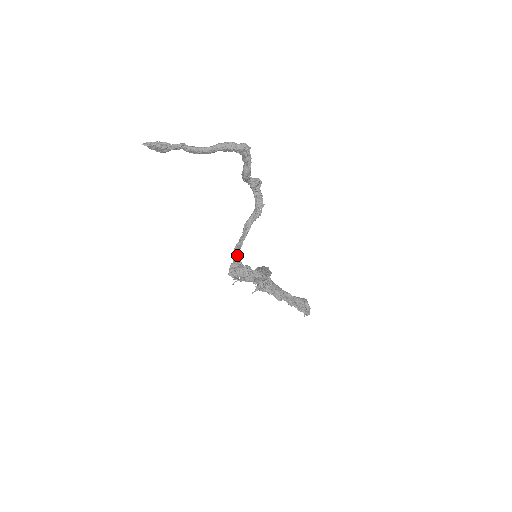
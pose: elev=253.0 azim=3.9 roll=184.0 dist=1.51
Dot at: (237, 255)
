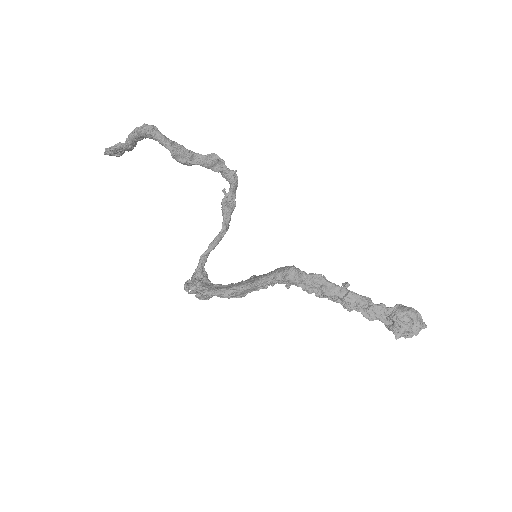
Dot at: (199, 263)
